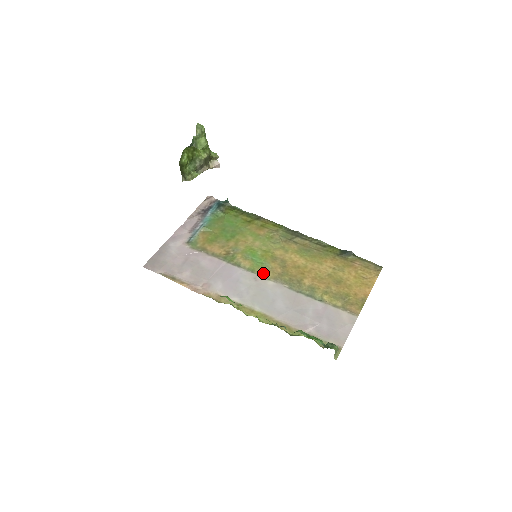
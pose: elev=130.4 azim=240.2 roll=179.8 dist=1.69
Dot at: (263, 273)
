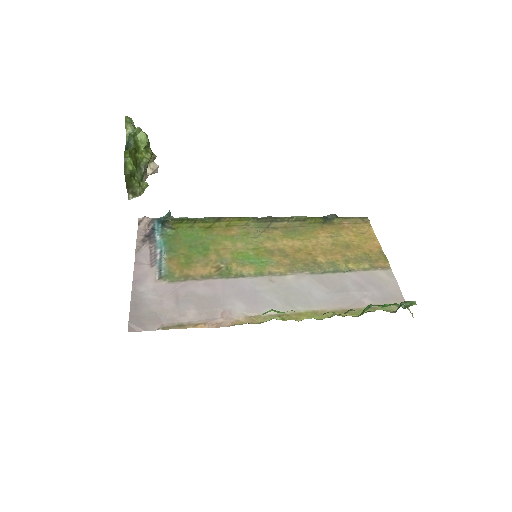
Dot at: (274, 271)
